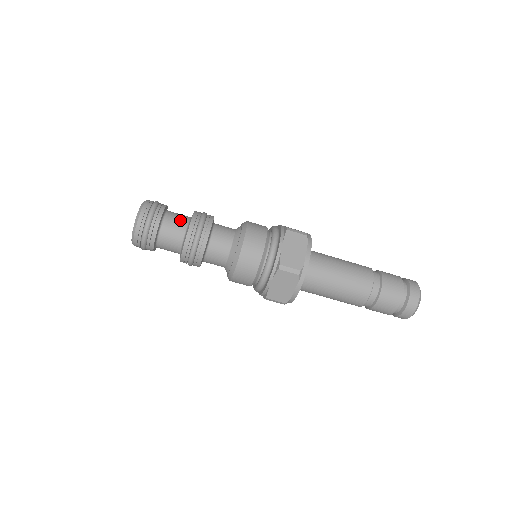
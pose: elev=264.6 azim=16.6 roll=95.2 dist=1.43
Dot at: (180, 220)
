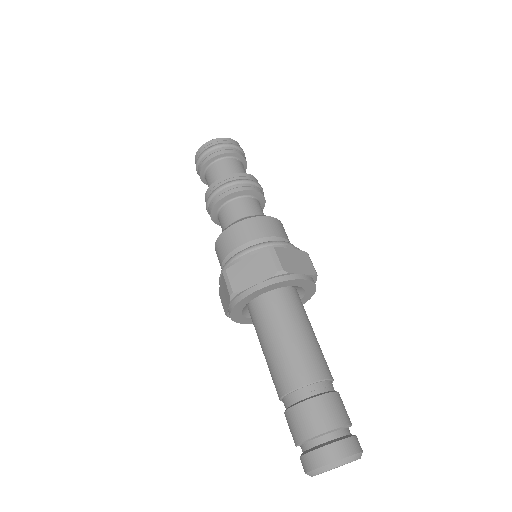
Dot at: (245, 172)
